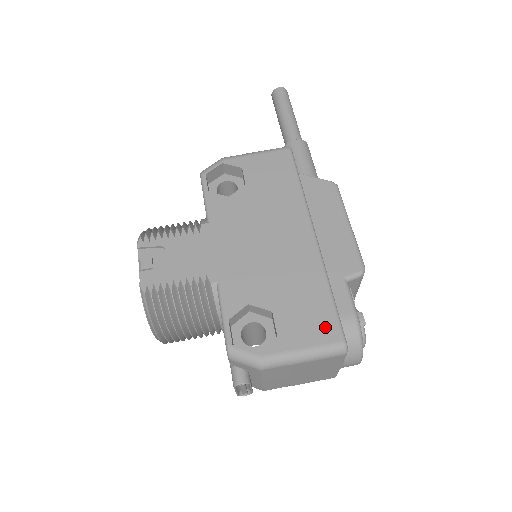
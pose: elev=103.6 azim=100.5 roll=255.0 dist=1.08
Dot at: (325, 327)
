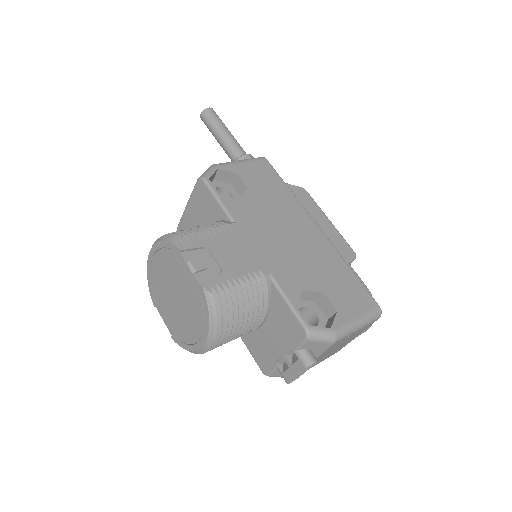
Dot at: (363, 298)
